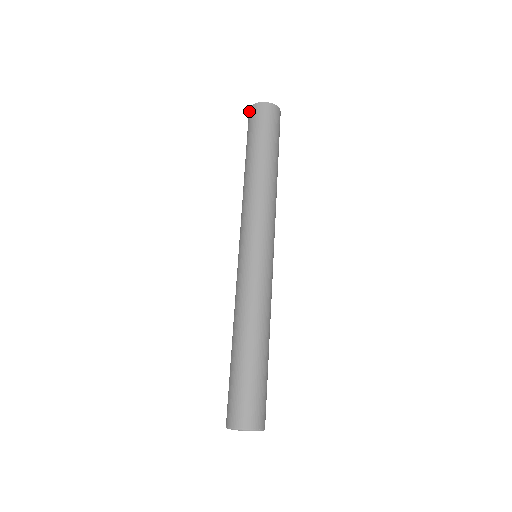
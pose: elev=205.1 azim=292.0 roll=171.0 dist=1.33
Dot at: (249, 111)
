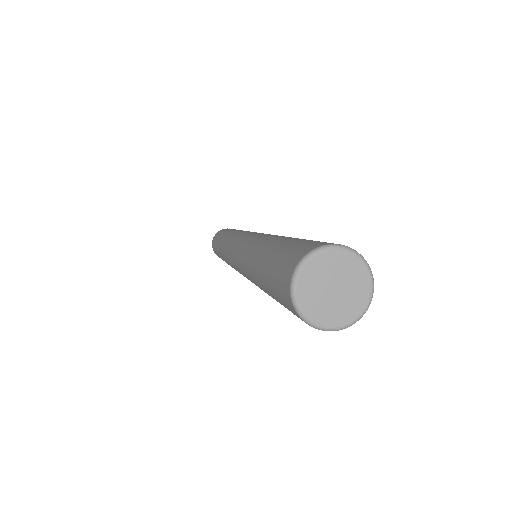
Dot at: (212, 240)
